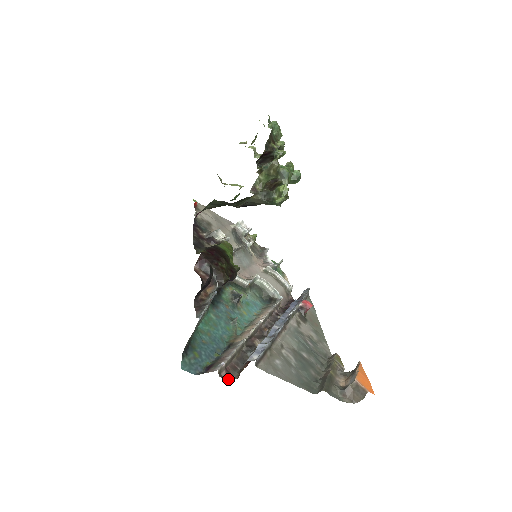
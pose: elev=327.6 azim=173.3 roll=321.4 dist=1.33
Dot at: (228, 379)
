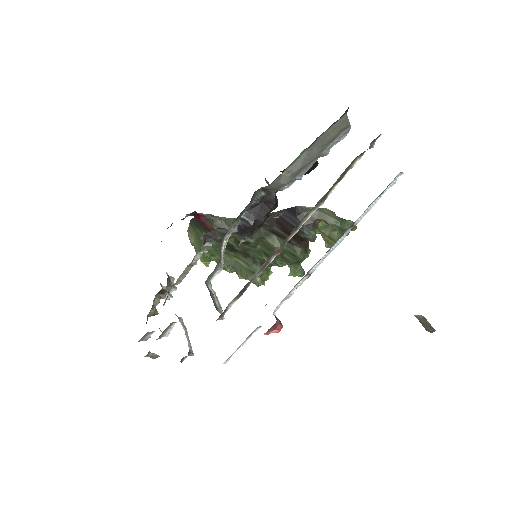
Dot at: occluded
